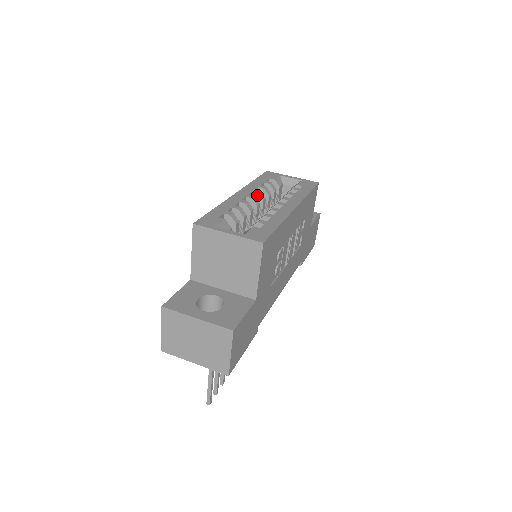
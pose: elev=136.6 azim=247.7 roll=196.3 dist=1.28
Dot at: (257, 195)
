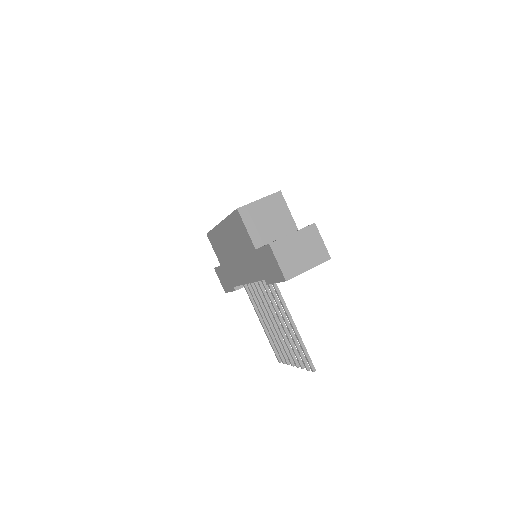
Dot at: occluded
